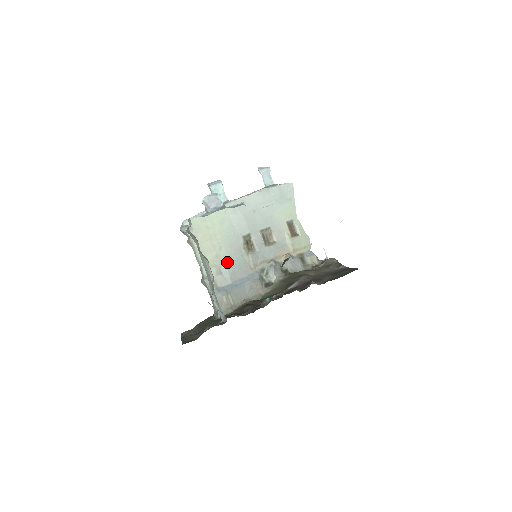
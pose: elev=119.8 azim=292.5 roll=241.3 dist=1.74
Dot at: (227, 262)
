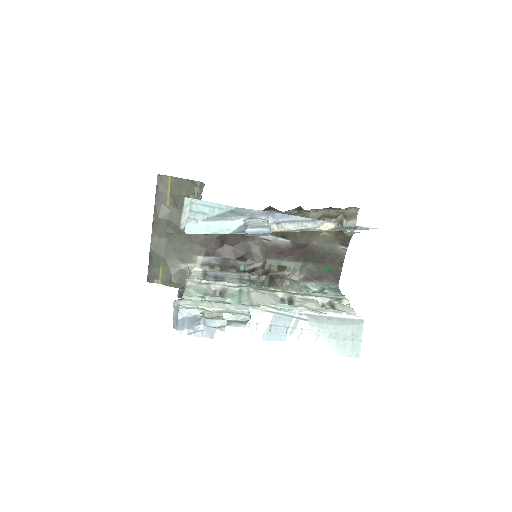
Dot at: occluded
